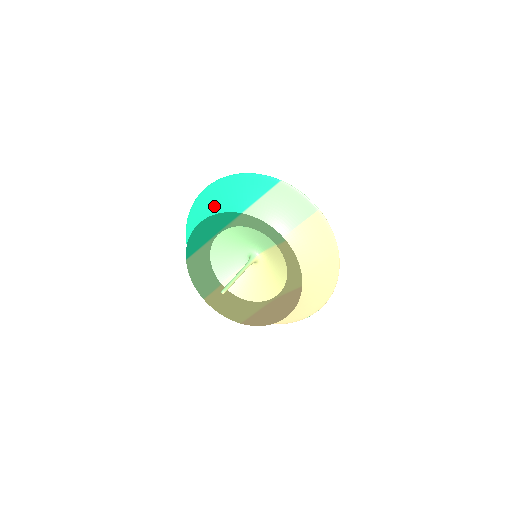
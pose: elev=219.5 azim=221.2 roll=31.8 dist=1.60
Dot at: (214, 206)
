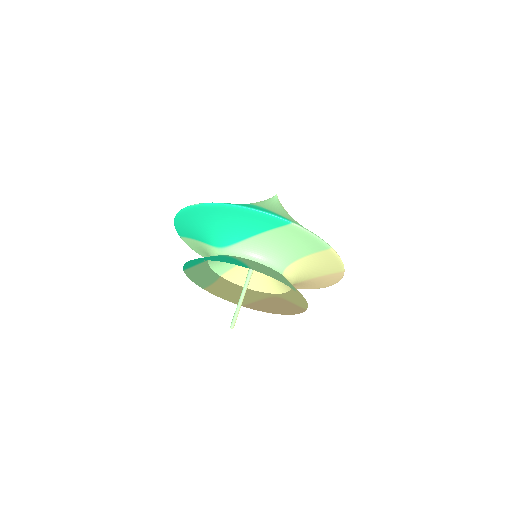
Dot at: (209, 222)
